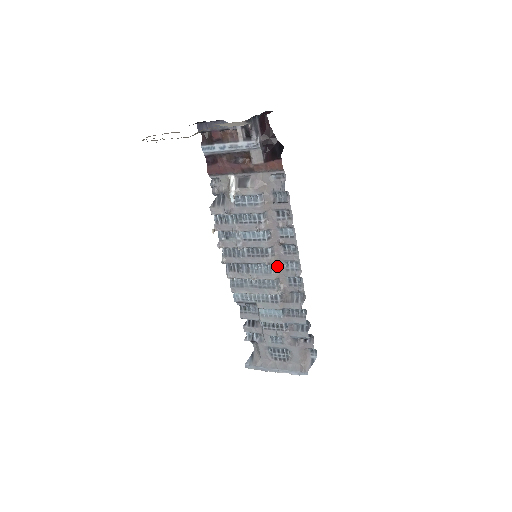
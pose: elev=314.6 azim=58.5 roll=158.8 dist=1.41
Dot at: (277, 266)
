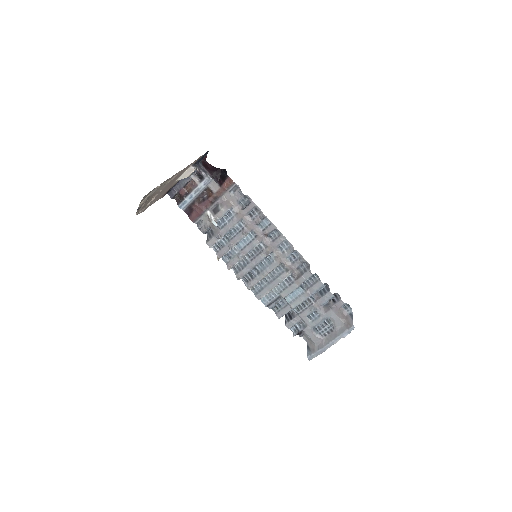
Dot at: (275, 254)
